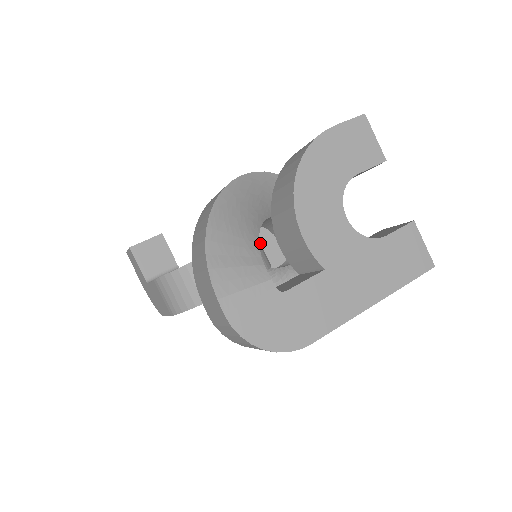
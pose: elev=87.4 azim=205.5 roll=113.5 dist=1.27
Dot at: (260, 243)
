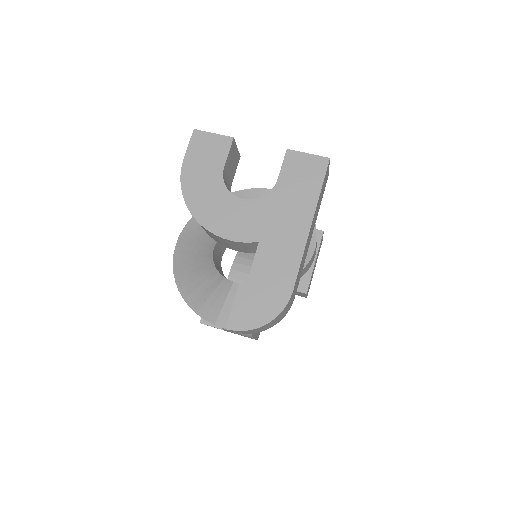
Dot at: occluded
